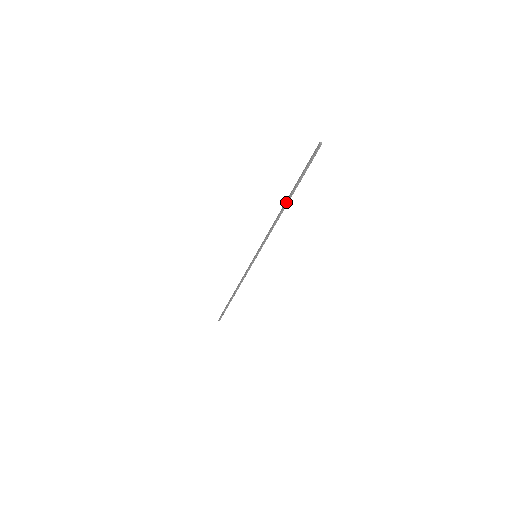
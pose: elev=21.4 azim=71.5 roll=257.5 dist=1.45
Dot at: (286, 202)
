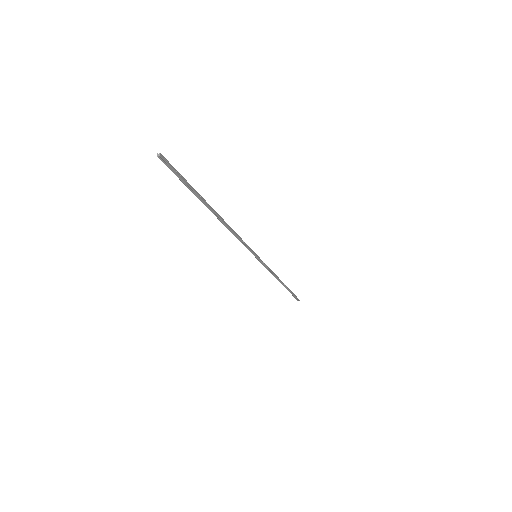
Dot at: occluded
